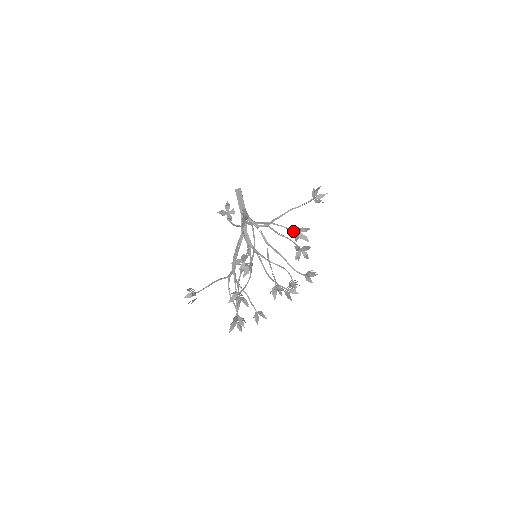
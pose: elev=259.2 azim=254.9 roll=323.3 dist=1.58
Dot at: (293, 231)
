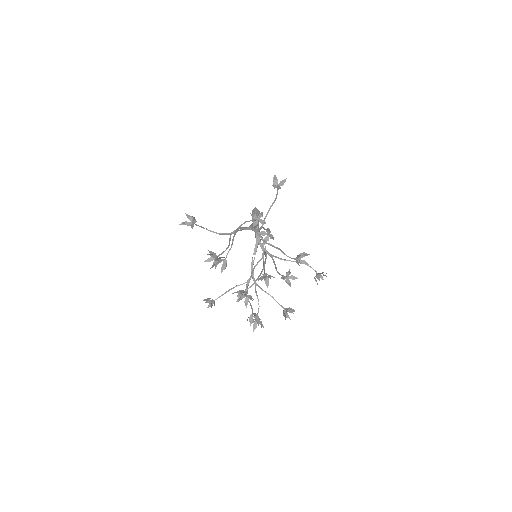
Dot at: occluded
